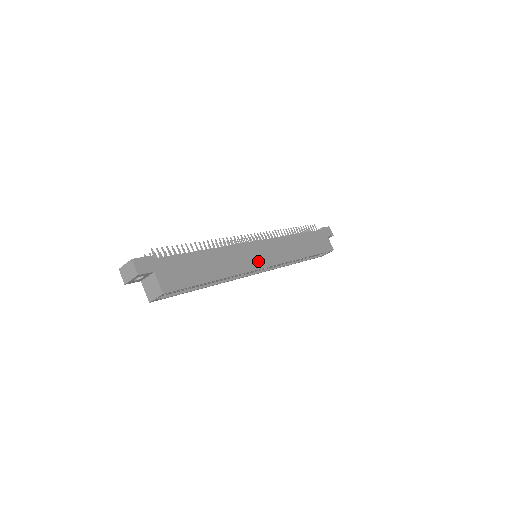
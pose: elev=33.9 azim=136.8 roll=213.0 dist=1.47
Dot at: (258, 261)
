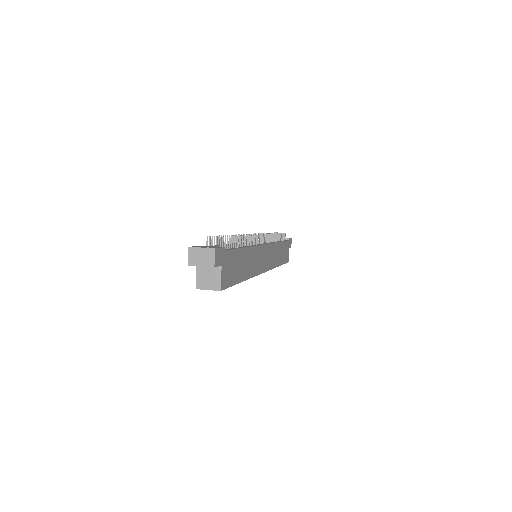
Dot at: (262, 265)
